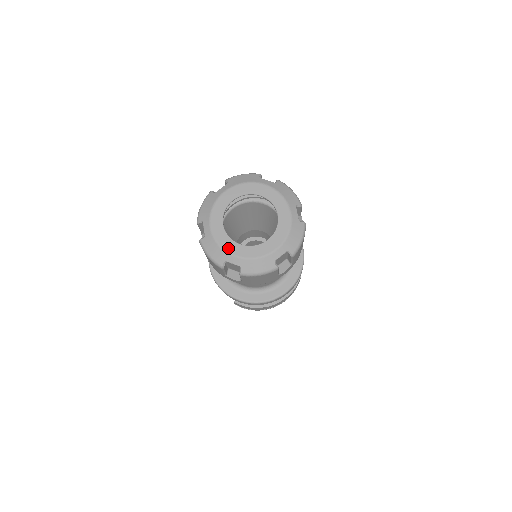
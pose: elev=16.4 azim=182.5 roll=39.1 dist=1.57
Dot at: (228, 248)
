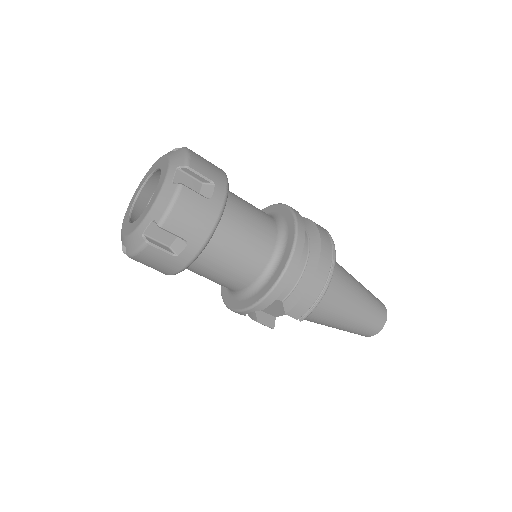
Dot at: (137, 225)
